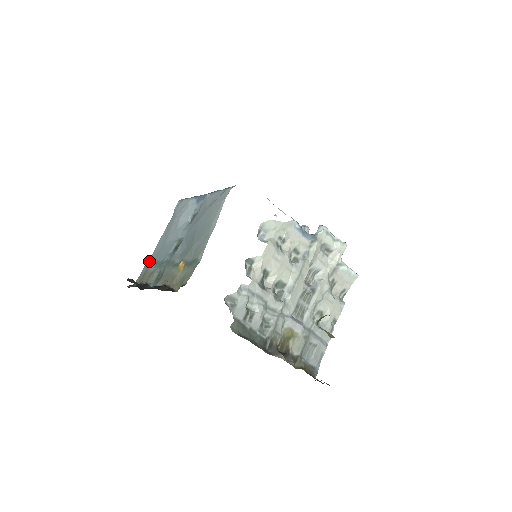
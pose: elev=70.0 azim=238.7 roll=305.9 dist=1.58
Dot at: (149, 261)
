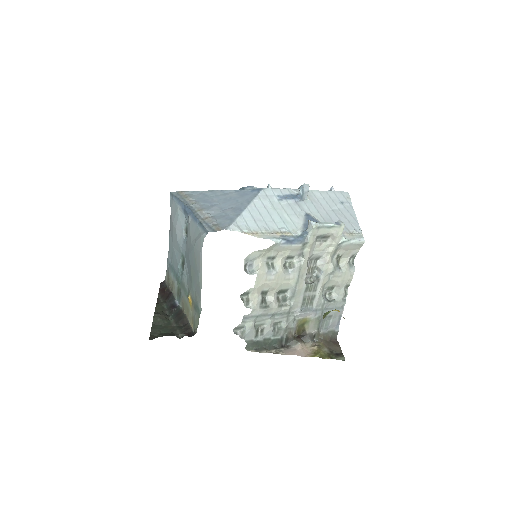
Dot at: (168, 260)
